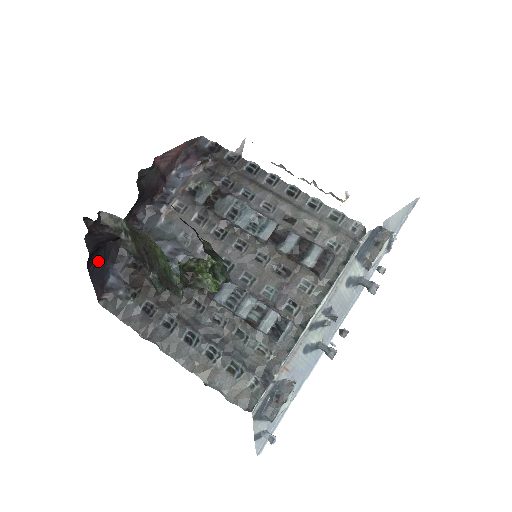
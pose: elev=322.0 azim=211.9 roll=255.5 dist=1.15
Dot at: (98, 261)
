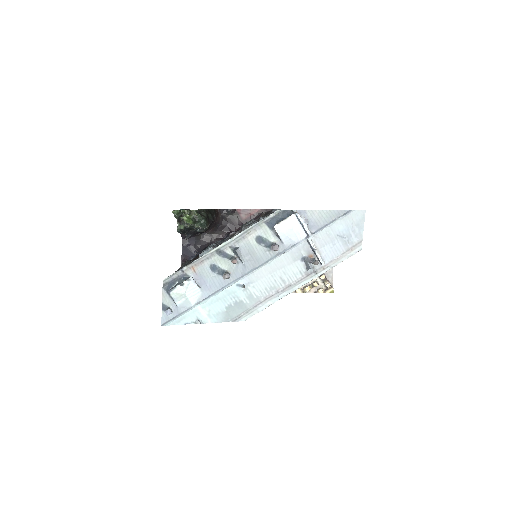
Dot at: (190, 245)
